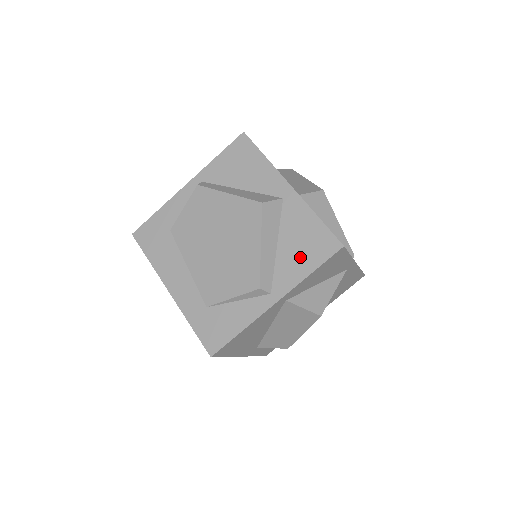
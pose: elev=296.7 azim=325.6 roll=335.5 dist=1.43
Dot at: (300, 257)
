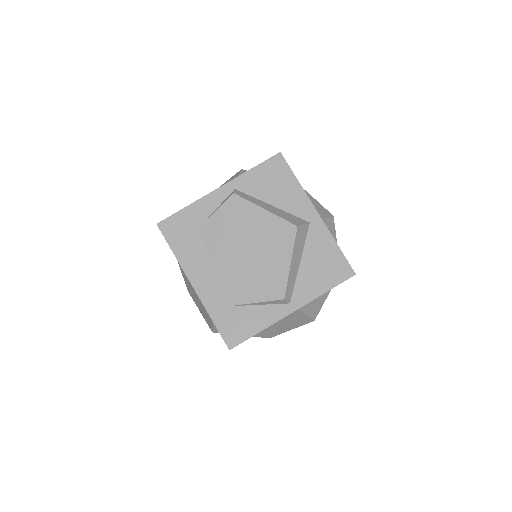
Dot at: (319, 277)
